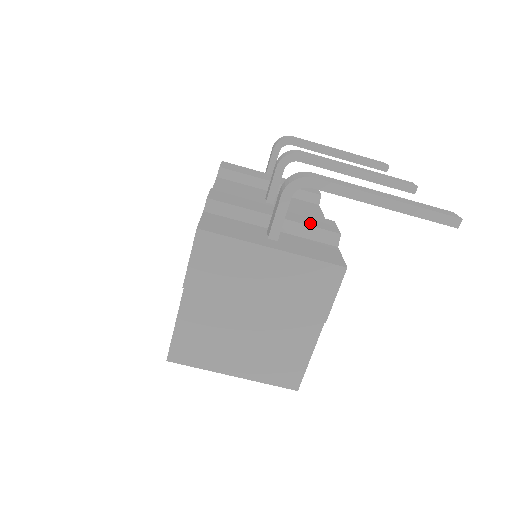
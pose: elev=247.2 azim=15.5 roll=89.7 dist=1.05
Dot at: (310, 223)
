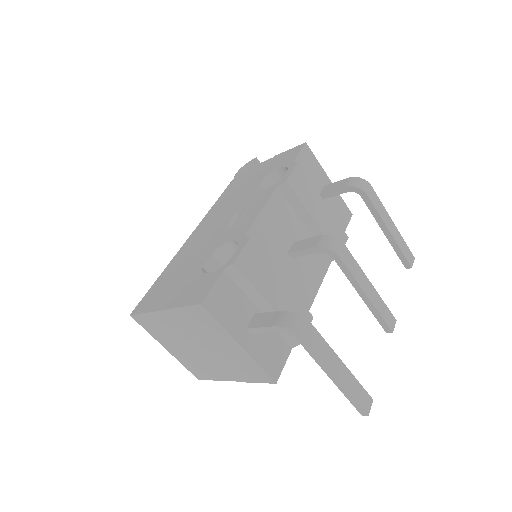
Dot at: occluded
